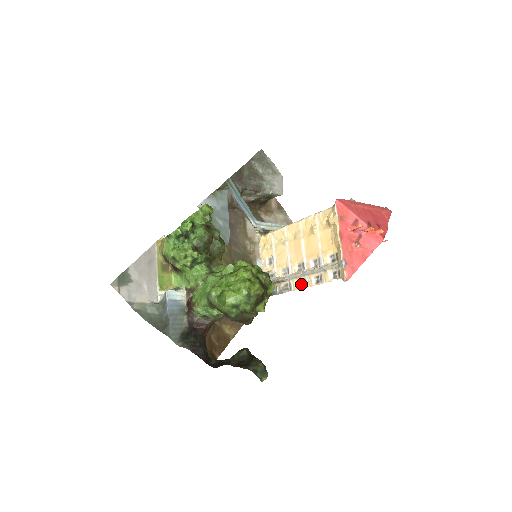
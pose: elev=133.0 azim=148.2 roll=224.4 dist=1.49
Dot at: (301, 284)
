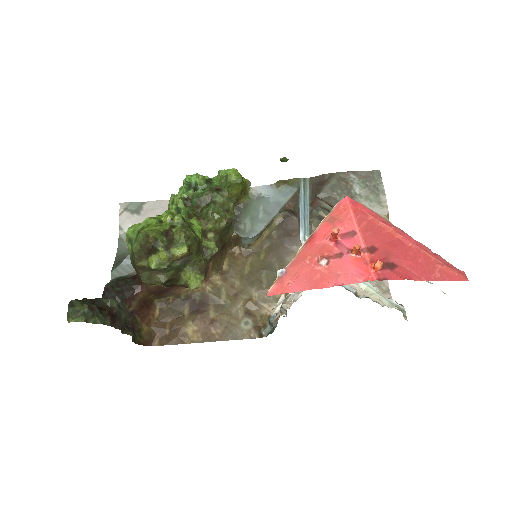
Dot at: (277, 317)
